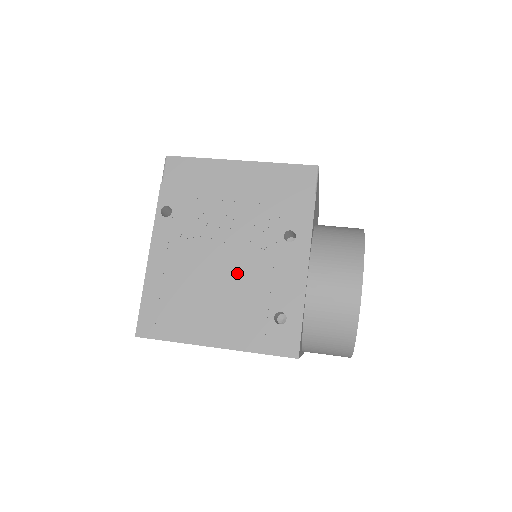
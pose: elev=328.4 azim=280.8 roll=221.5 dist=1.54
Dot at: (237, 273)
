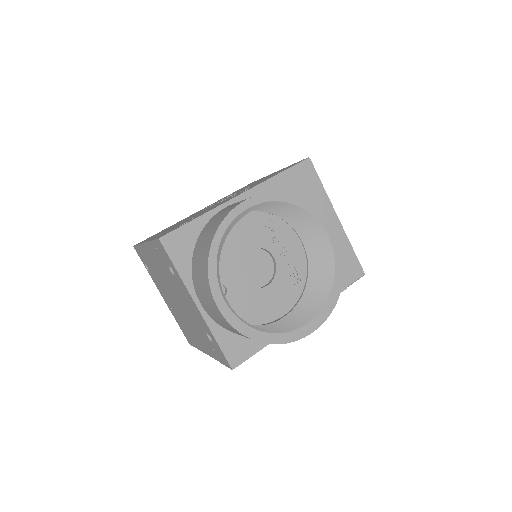
Dot at: occluded
